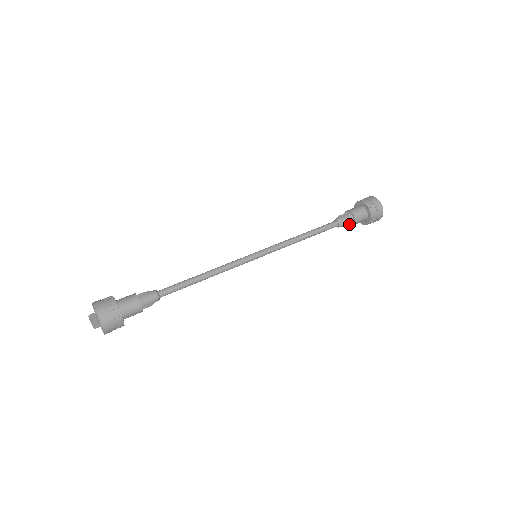
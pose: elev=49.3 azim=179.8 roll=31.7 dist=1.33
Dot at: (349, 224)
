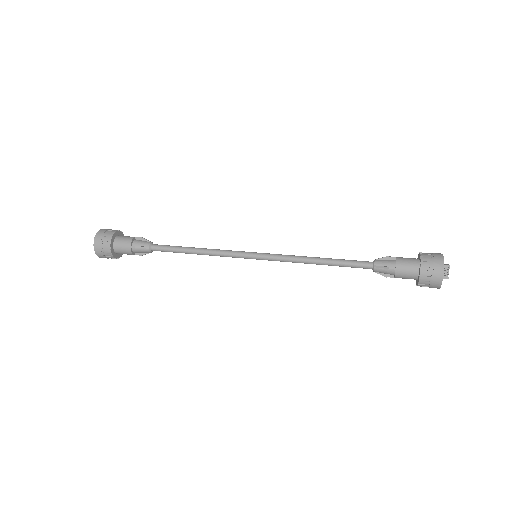
Dot at: (386, 267)
